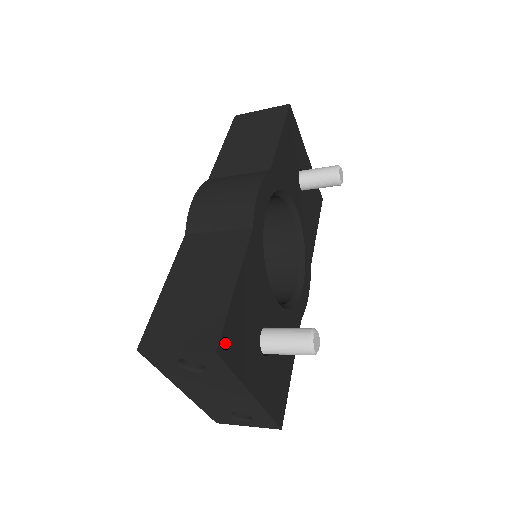
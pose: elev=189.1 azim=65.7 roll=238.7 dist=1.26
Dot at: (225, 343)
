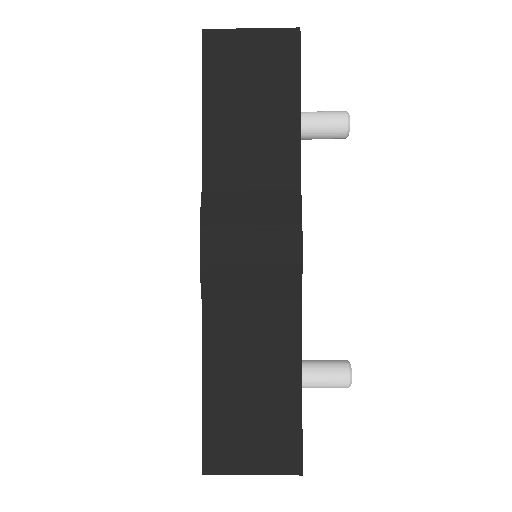
Dot at: occluded
